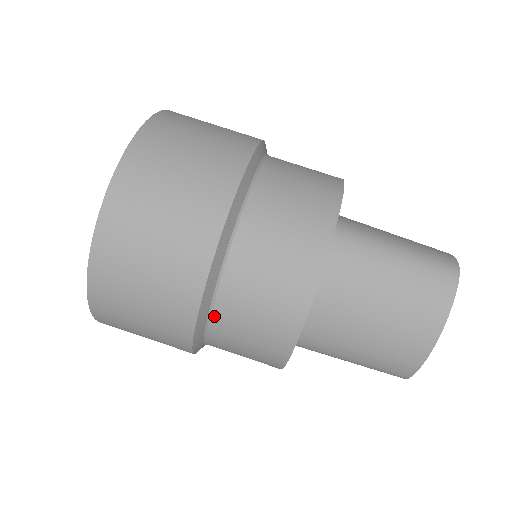
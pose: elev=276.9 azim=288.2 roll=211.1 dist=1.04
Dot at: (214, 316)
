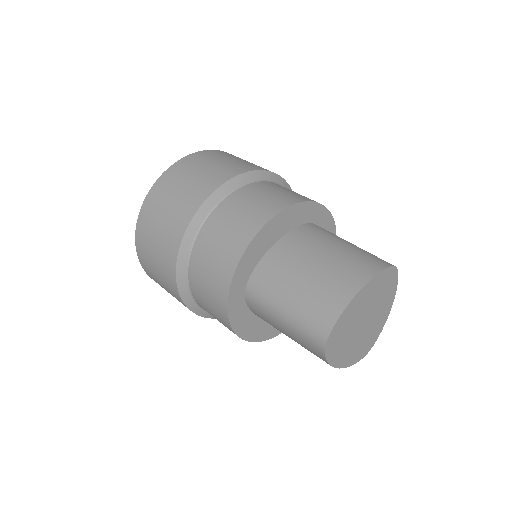
Dot at: (214, 212)
